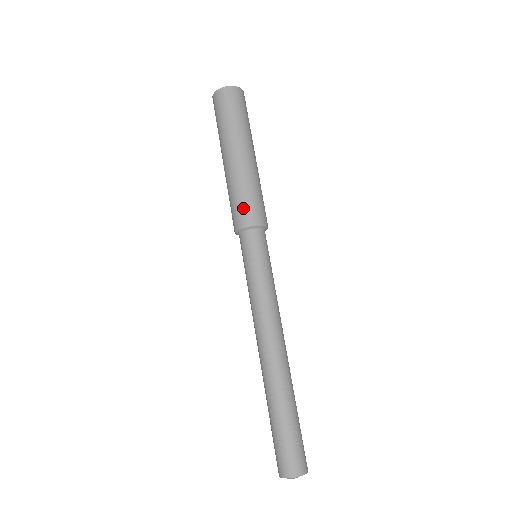
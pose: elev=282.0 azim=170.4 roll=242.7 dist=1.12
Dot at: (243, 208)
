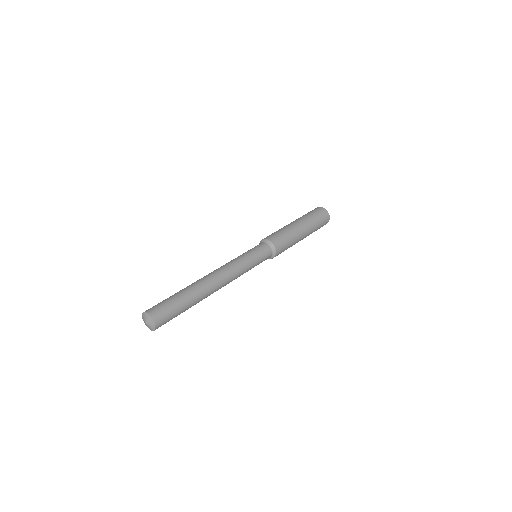
Dot at: (280, 239)
